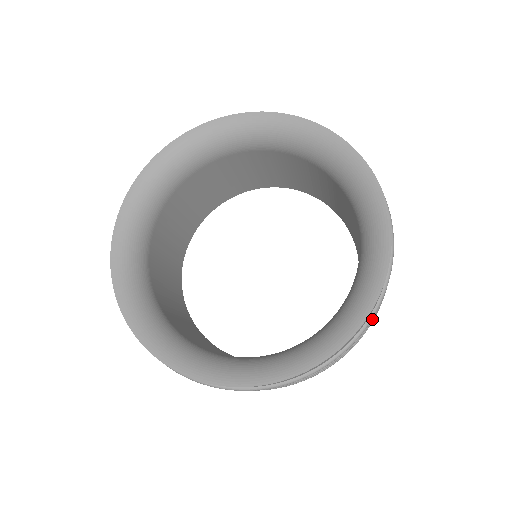
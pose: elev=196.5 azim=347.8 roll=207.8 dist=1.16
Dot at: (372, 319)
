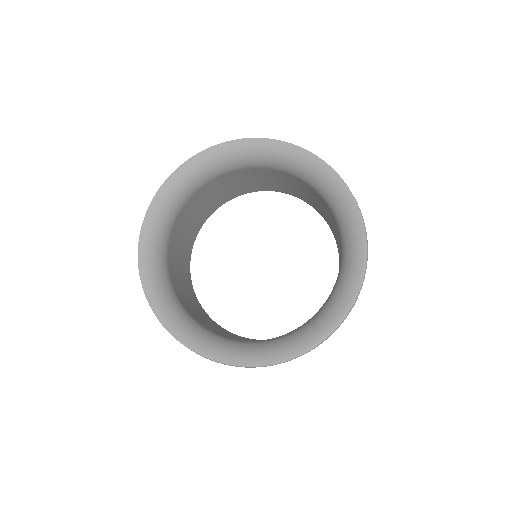
Dot at: occluded
